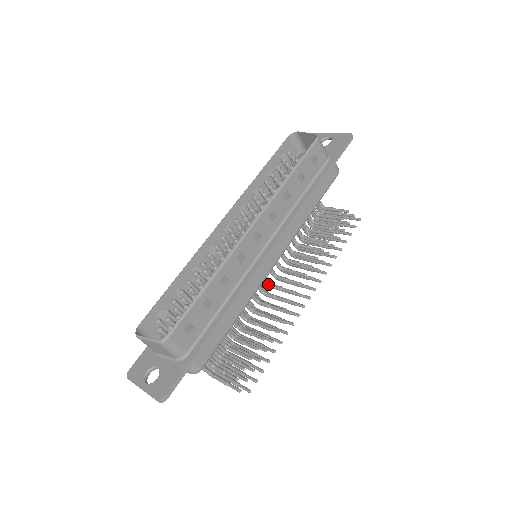
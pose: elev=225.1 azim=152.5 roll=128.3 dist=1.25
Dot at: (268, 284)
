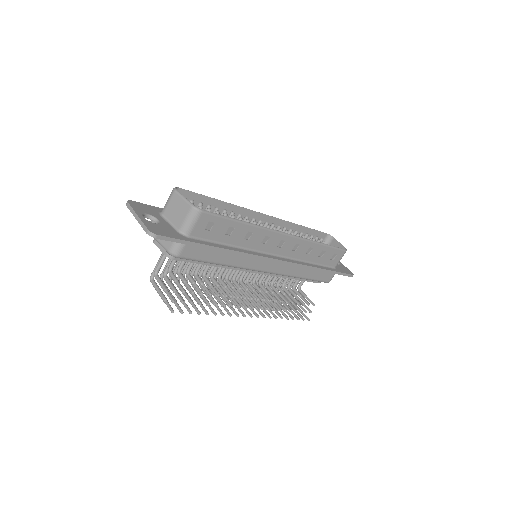
Dot at: (241, 279)
